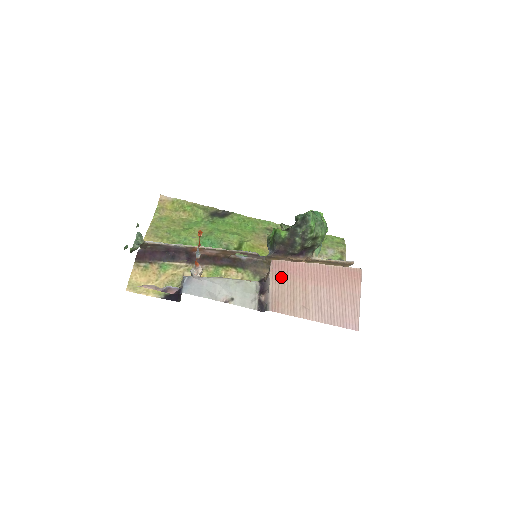
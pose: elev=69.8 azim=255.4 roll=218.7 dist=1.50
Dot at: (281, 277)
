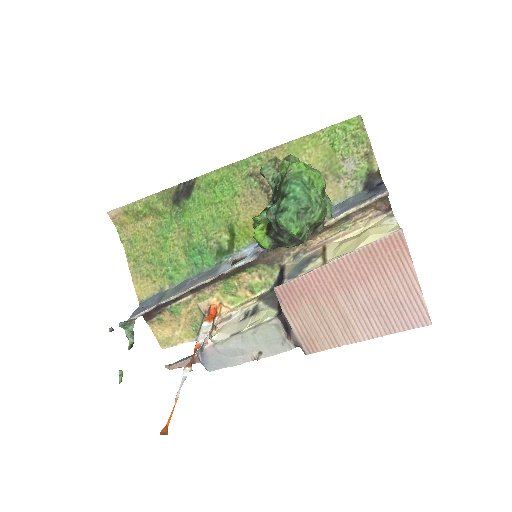
Dot at: (297, 306)
